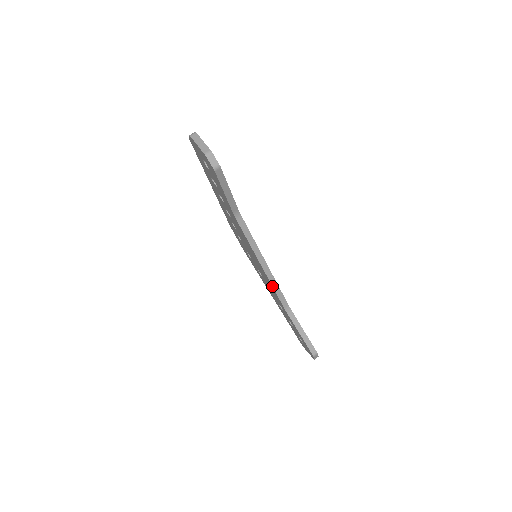
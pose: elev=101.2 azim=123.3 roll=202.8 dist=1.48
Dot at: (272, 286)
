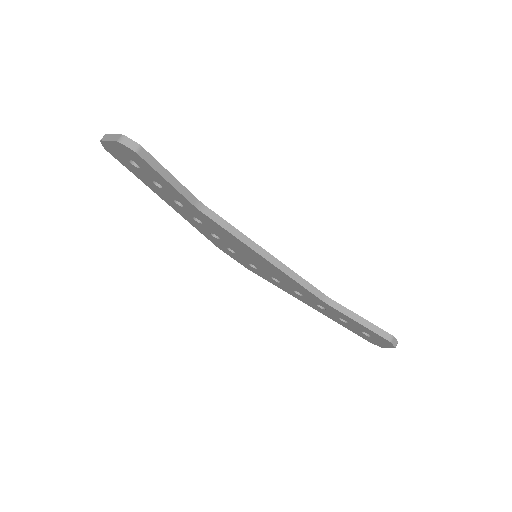
Dot at: (291, 278)
